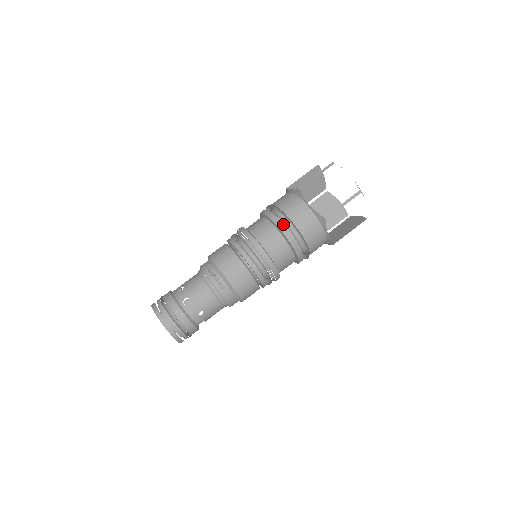
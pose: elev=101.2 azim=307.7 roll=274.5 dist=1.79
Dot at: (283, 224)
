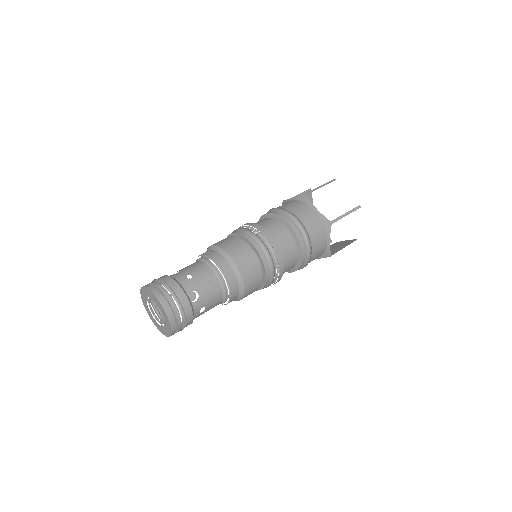
Dot at: occluded
